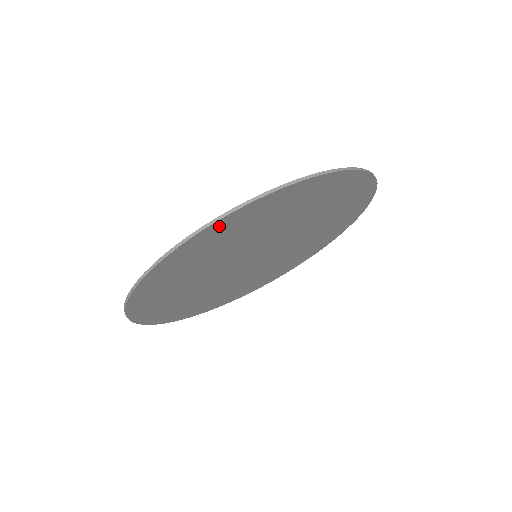
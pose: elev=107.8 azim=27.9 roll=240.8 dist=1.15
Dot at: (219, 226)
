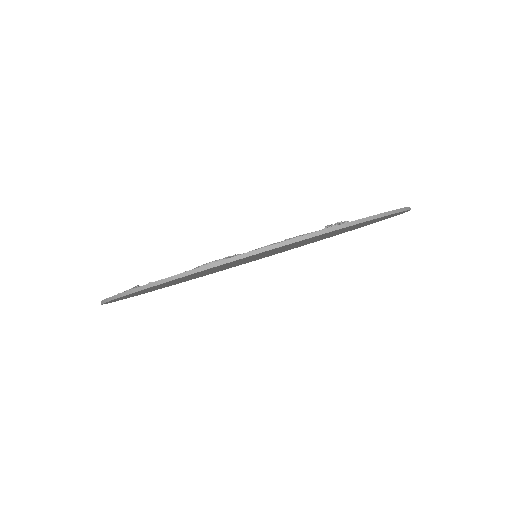
Dot at: (211, 268)
